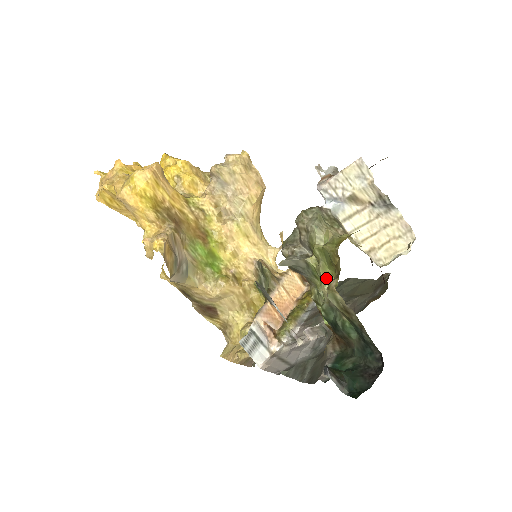
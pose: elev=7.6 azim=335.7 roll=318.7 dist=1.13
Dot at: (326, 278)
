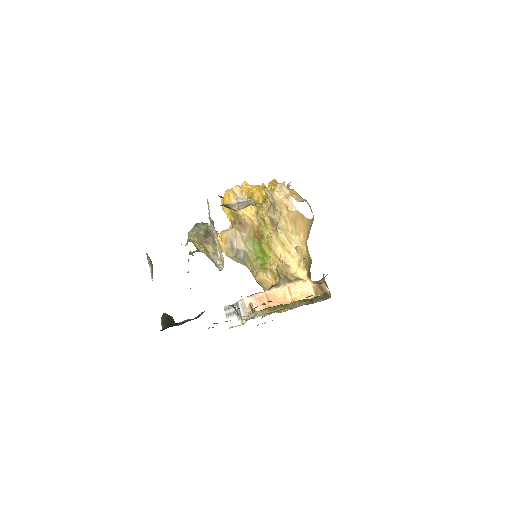
Dot at: occluded
